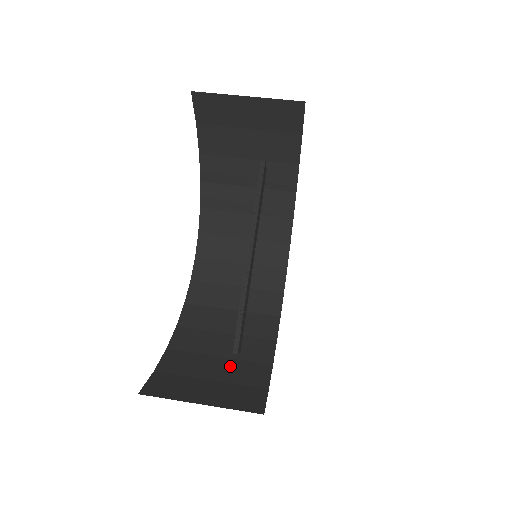
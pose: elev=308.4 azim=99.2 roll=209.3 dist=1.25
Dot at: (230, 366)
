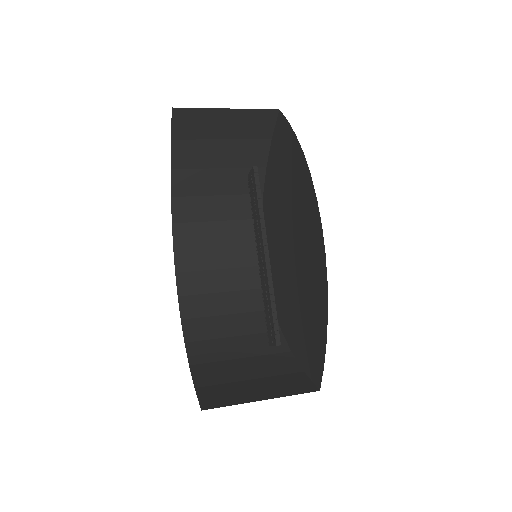
Dot at: (258, 363)
